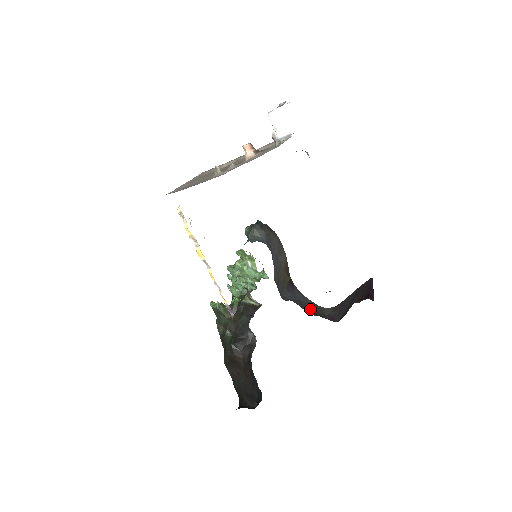
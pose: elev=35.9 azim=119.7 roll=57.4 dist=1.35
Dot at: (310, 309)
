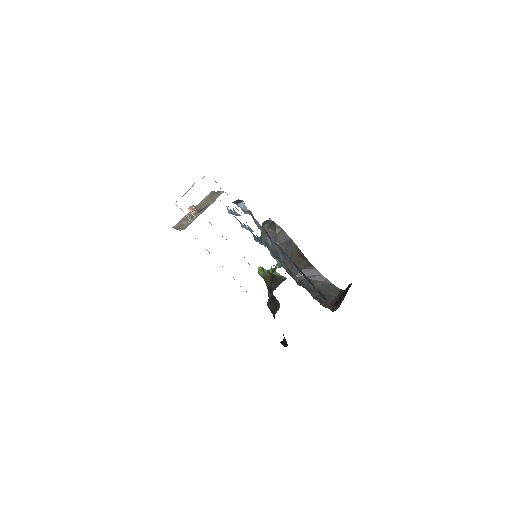
Dot at: (320, 289)
